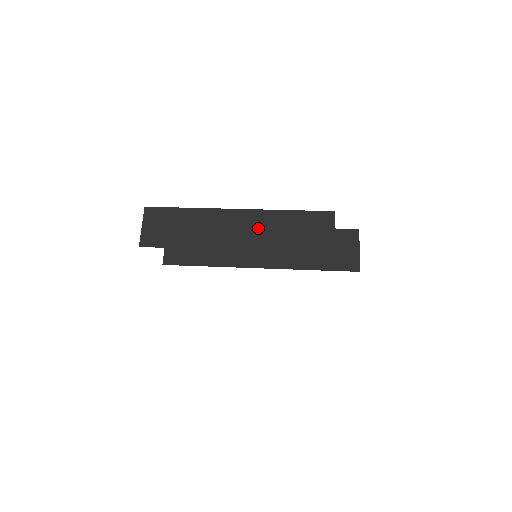
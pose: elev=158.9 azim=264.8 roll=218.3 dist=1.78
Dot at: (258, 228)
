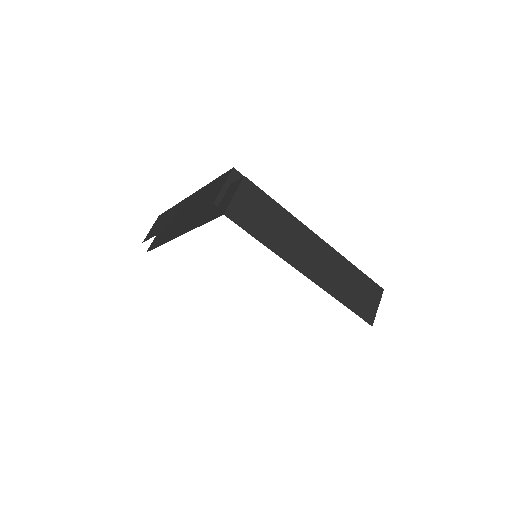
Dot at: (190, 204)
